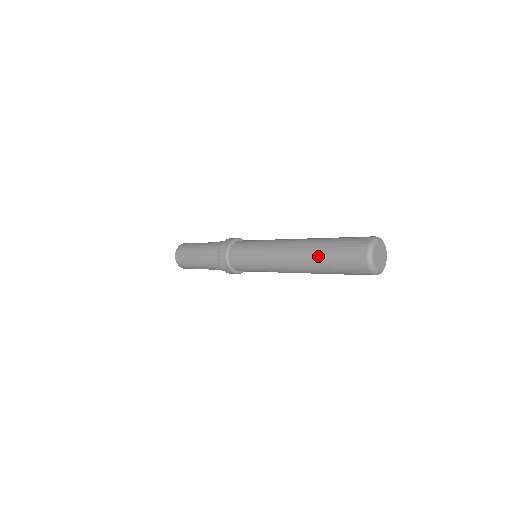
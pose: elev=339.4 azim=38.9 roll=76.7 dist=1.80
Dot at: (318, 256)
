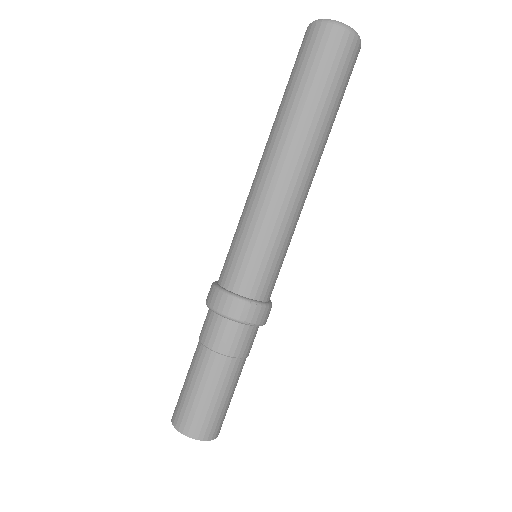
Dot at: (288, 105)
